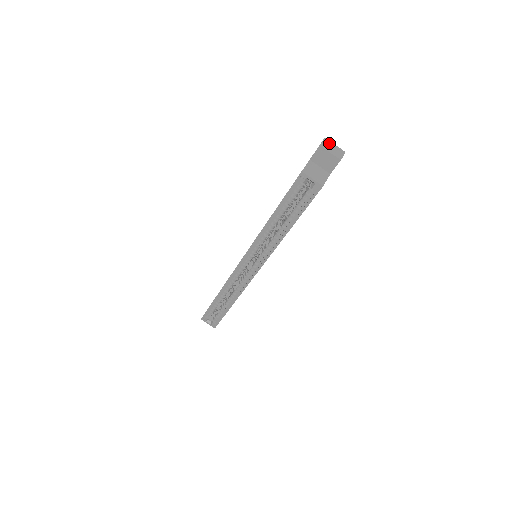
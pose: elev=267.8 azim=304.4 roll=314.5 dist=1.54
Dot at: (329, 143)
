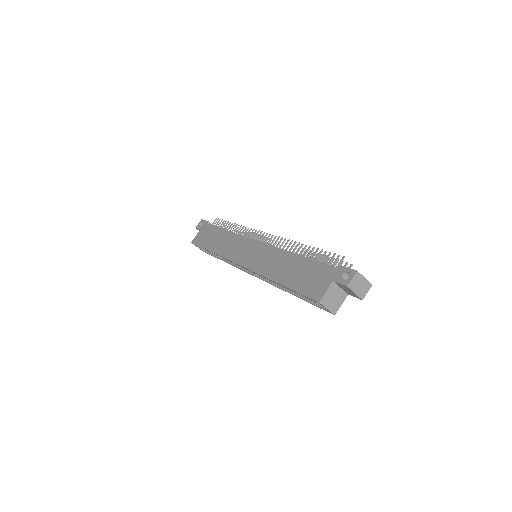
Dot at: (359, 278)
